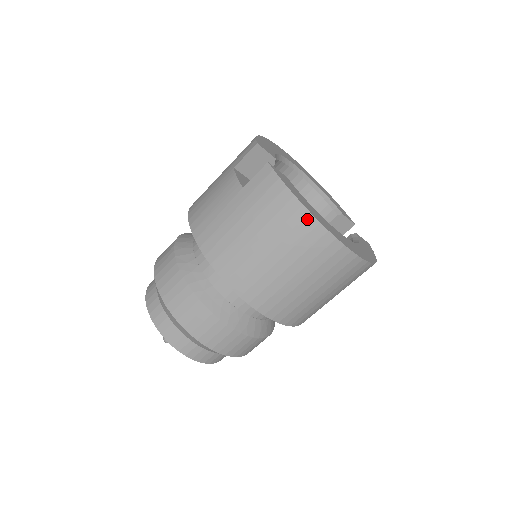
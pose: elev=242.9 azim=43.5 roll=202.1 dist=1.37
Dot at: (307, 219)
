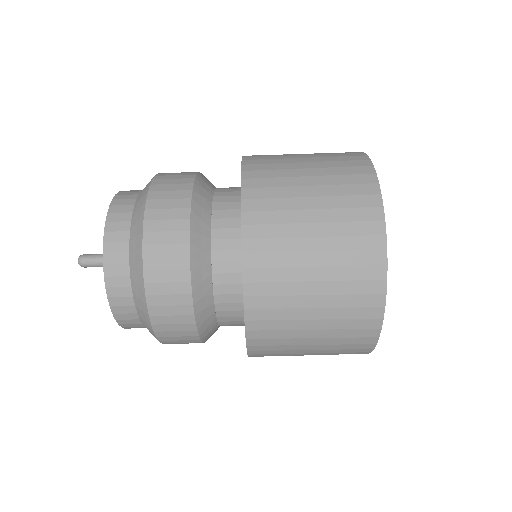
Dot at: (369, 174)
